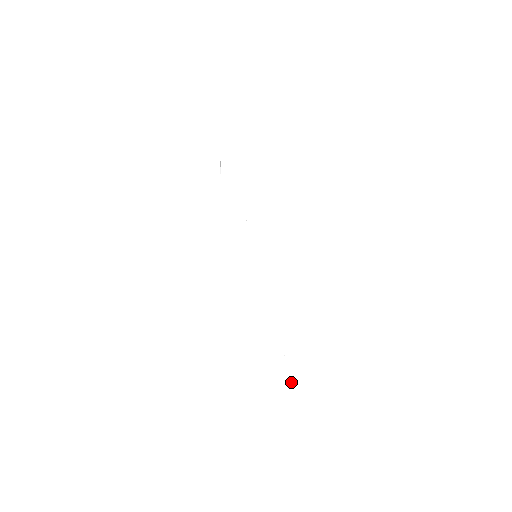
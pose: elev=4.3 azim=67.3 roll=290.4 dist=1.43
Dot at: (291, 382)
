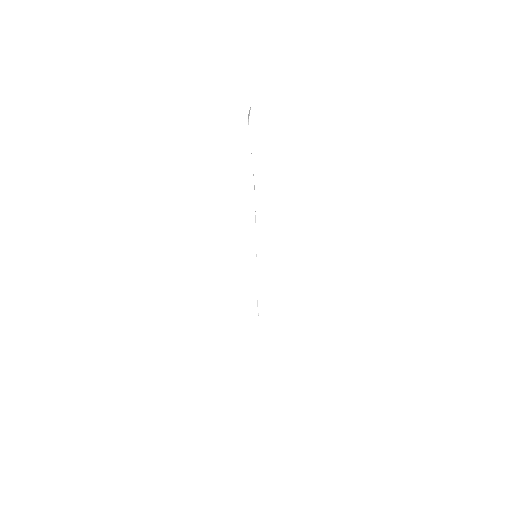
Dot at: occluded
